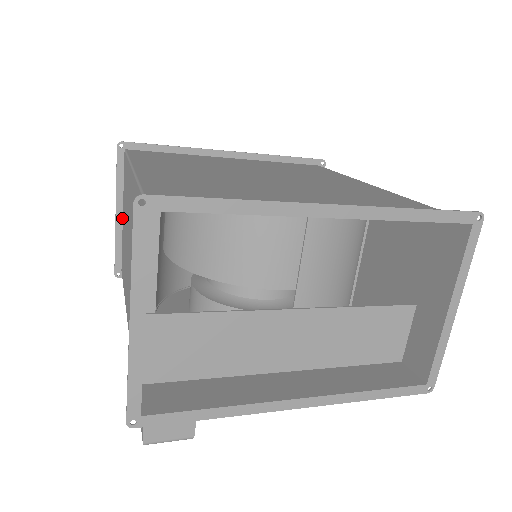
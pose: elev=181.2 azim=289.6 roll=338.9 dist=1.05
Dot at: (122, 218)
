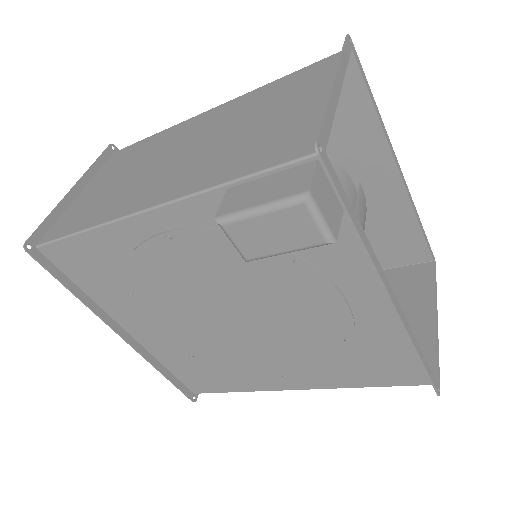
Dot at: (75, 197)
